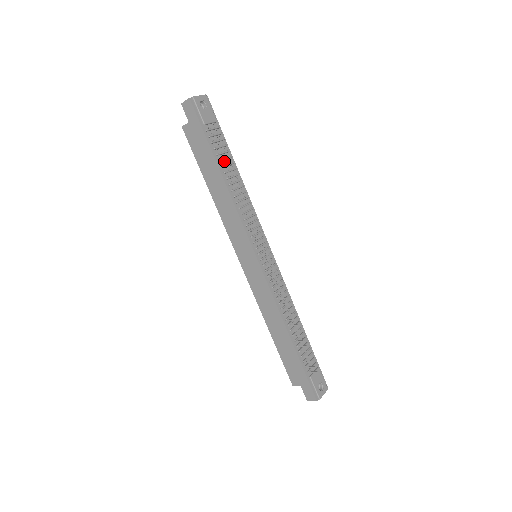
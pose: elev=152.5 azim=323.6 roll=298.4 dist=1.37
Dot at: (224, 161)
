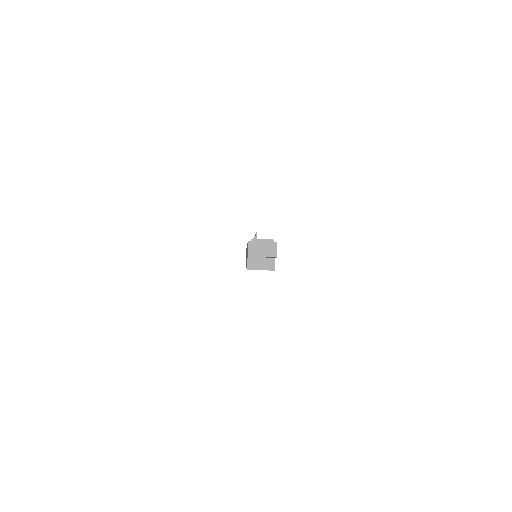
Dot at: occluded
